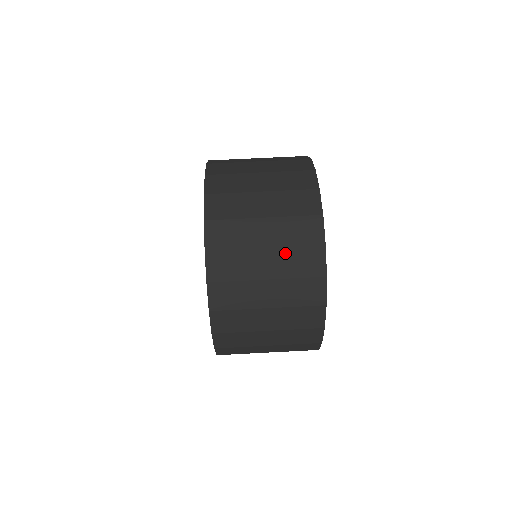
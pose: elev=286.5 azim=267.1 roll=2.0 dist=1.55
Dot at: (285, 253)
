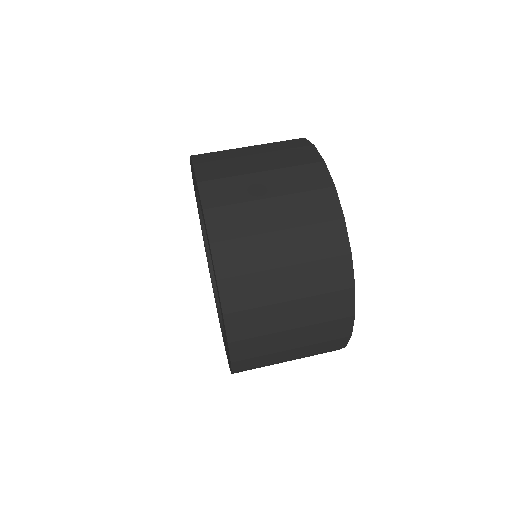
Dot at: (293, 200)
